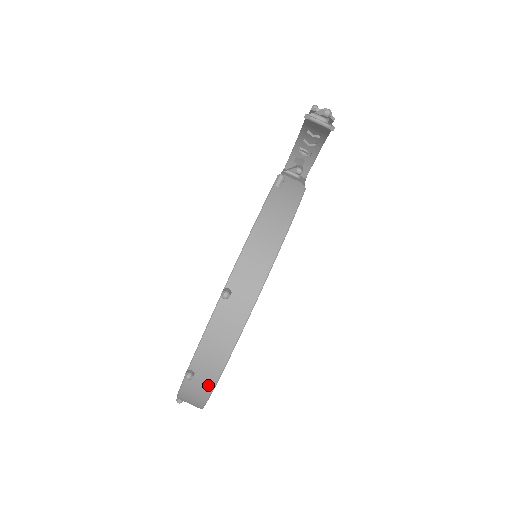
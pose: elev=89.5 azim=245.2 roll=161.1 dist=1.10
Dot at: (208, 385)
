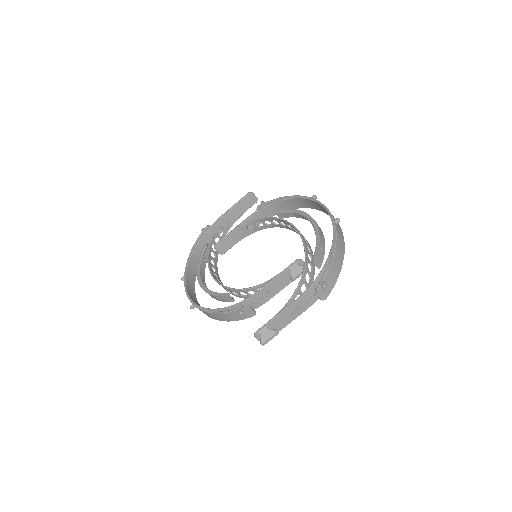
Dot at: (192, 281)
